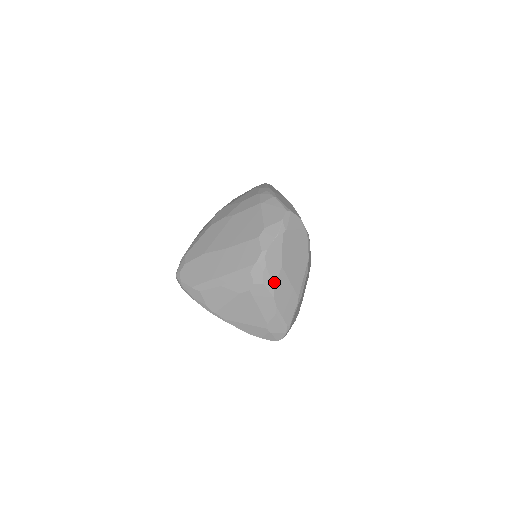
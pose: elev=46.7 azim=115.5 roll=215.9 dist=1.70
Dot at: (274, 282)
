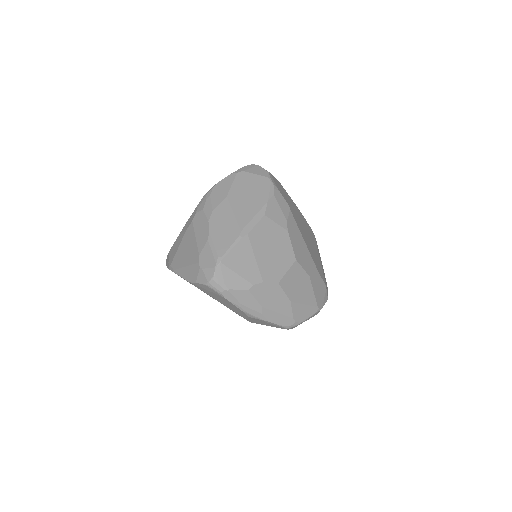
Dot at: (214, 208)
